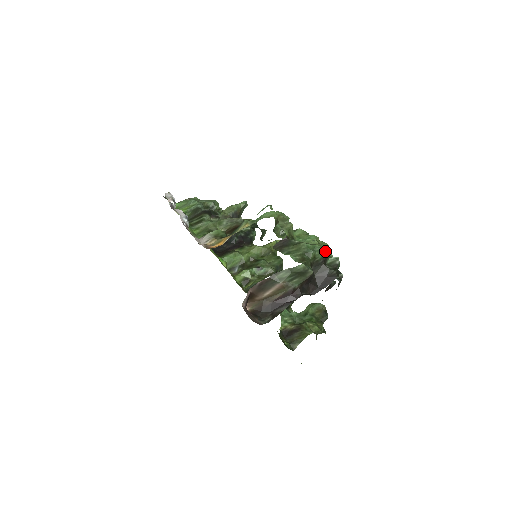
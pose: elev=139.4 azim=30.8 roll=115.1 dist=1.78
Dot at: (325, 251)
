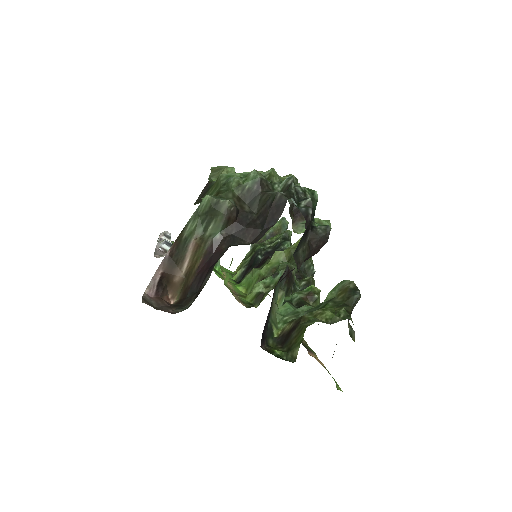
Dot at: (267, 175)
